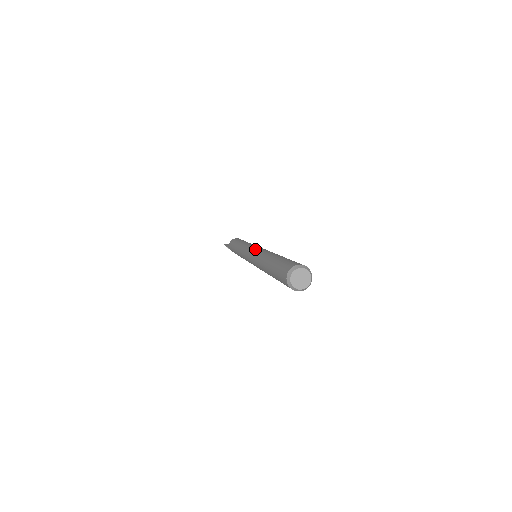
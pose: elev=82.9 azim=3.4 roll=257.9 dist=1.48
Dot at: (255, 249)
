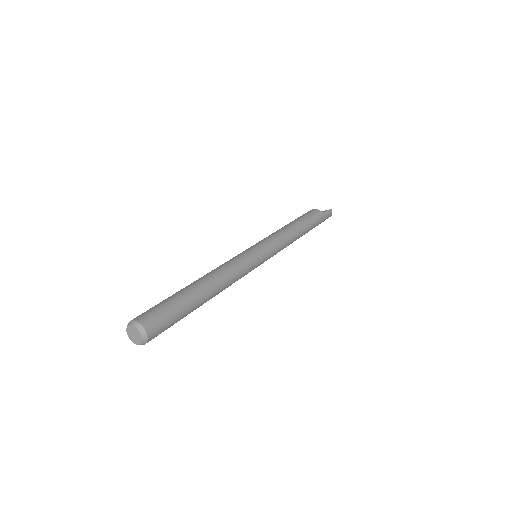
Dot at: occluded
